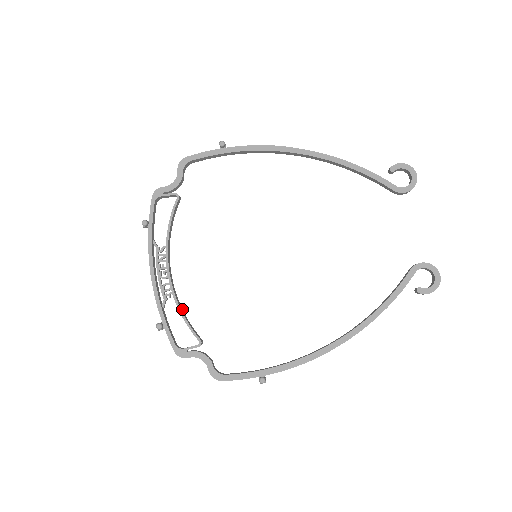
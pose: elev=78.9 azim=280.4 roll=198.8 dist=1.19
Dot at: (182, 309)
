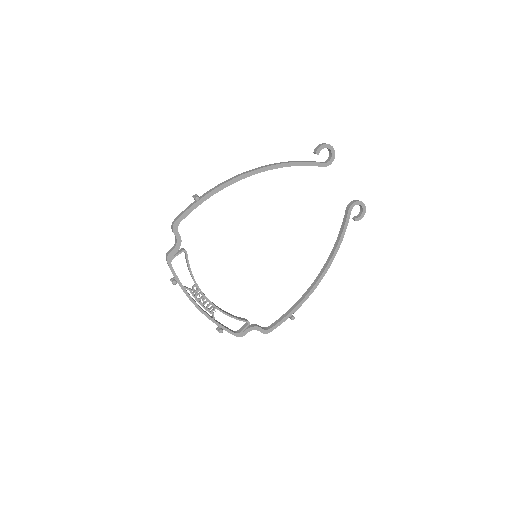
Dot at: (226, 312)
